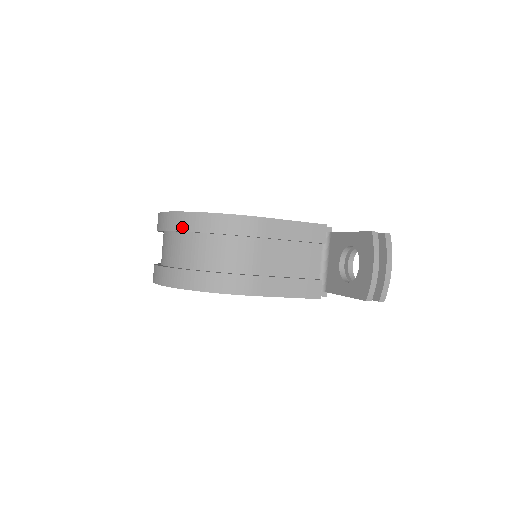
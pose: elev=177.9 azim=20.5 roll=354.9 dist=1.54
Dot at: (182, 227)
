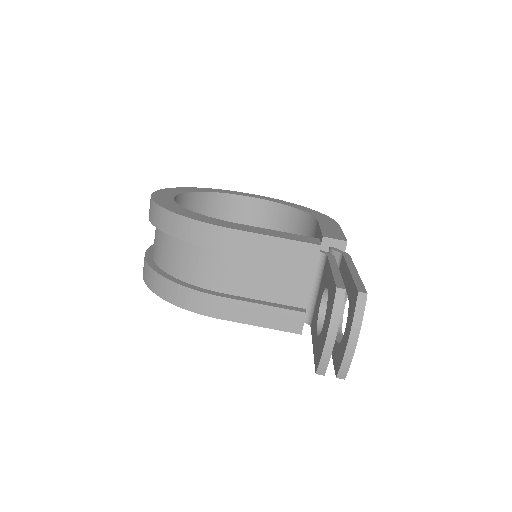
Dot at: (154, 221)
